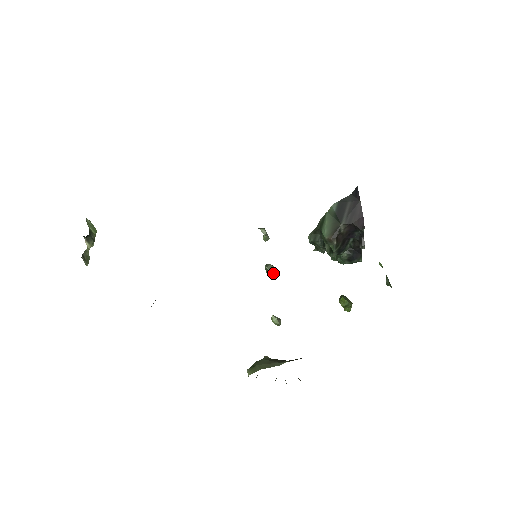
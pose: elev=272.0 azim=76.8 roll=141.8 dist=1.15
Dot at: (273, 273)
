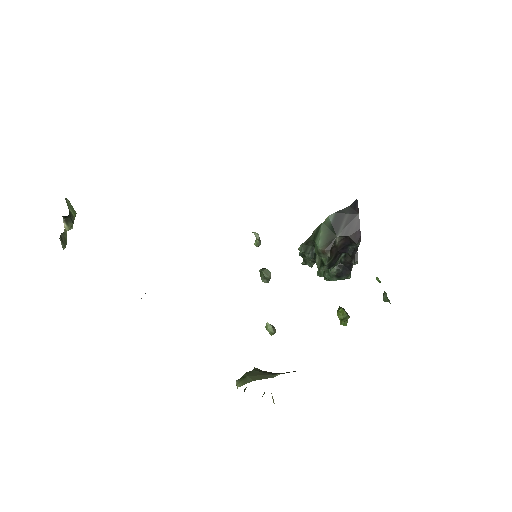
Dot at: (268, 278)
